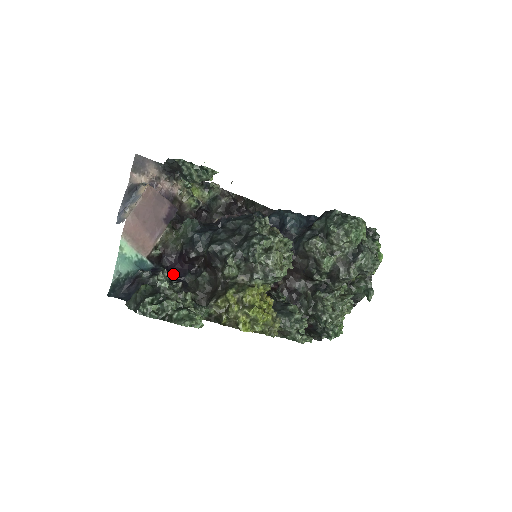
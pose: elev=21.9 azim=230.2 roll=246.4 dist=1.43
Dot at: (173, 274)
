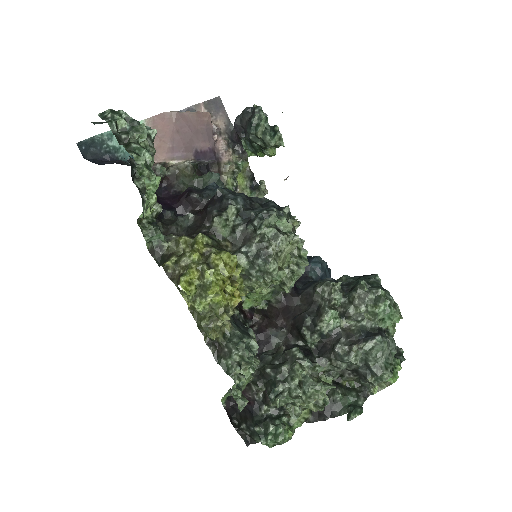
Dot at: (157, 201)
